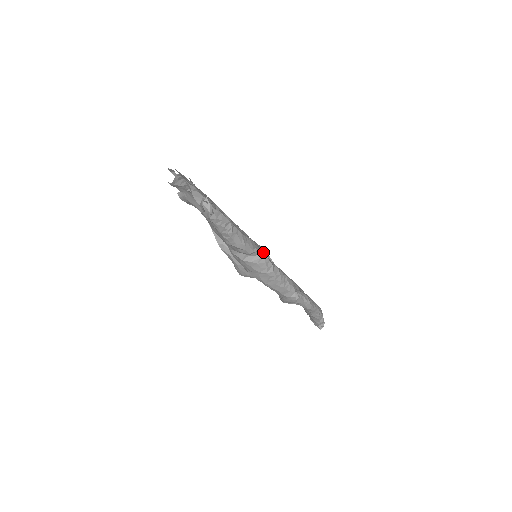
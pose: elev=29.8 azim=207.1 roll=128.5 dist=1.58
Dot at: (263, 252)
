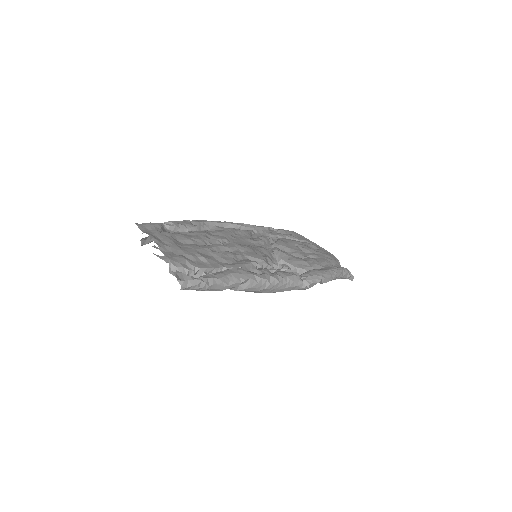
Dot at: (251, 275)
